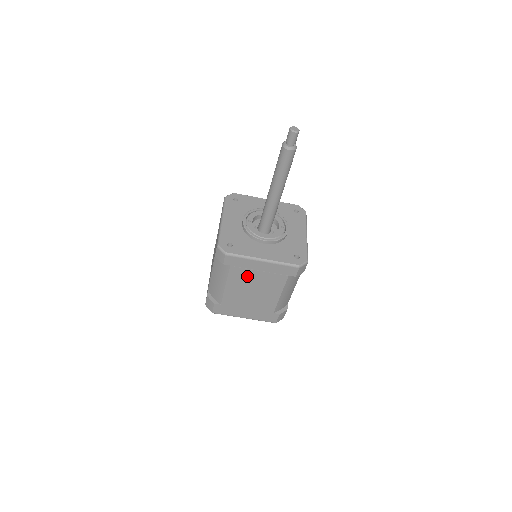
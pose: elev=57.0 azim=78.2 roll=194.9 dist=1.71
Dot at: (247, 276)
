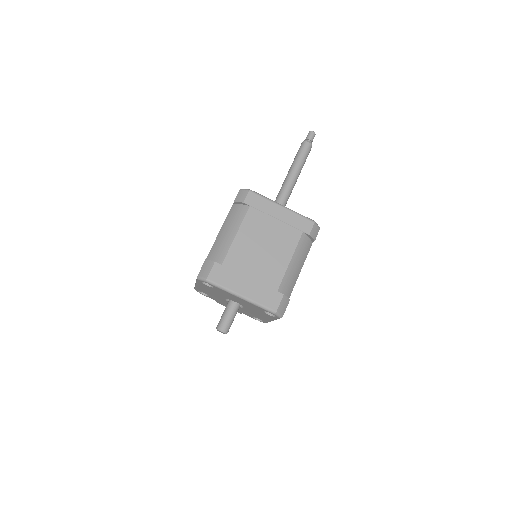
Dot at: (262, 224)
